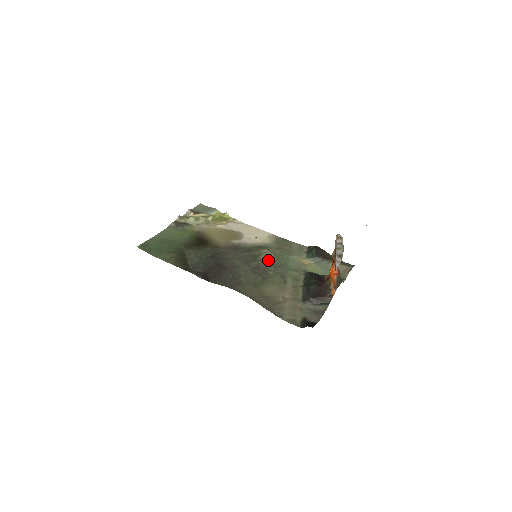
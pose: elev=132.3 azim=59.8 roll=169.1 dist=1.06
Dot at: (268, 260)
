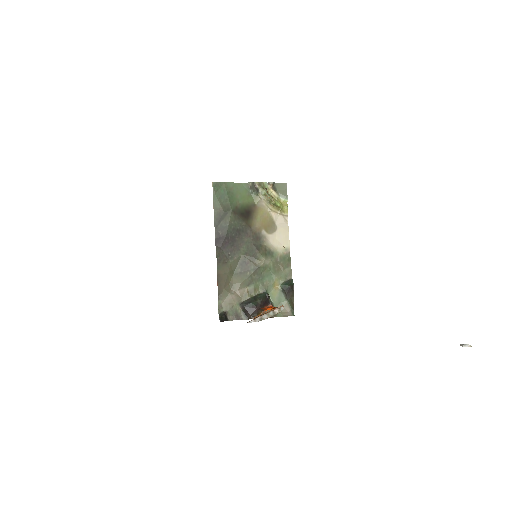
Dot at: (257, 266)
